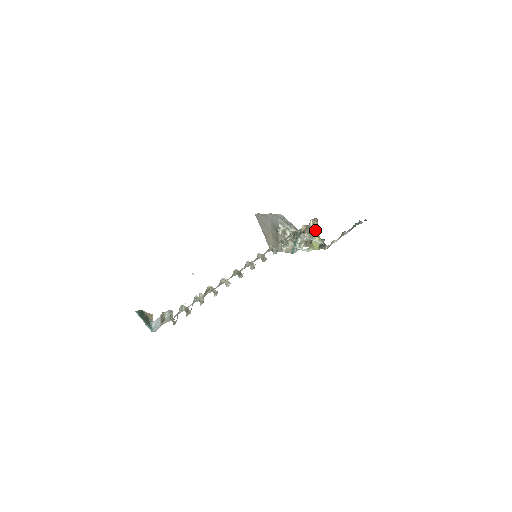
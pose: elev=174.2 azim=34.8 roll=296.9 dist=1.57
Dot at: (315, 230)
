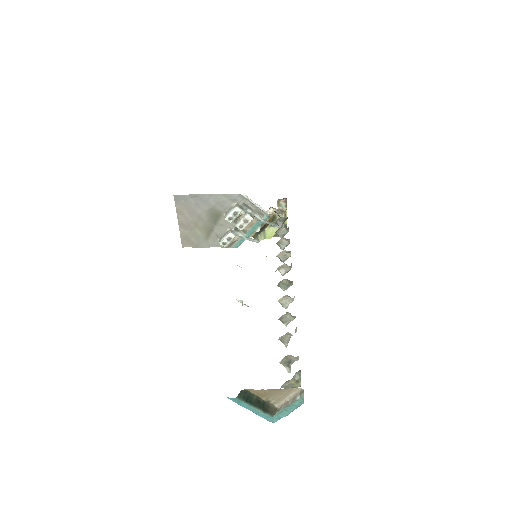
Dot at: (285, 213)
